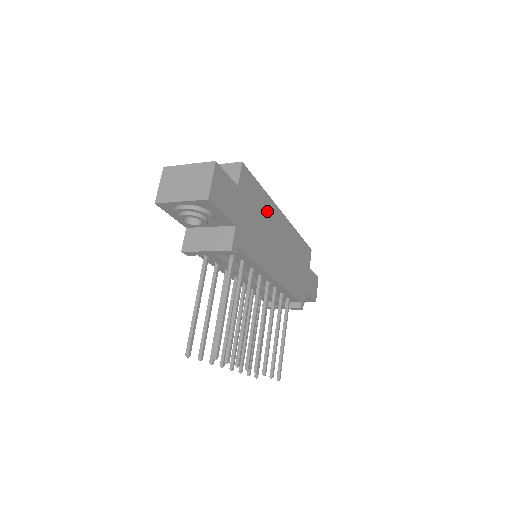
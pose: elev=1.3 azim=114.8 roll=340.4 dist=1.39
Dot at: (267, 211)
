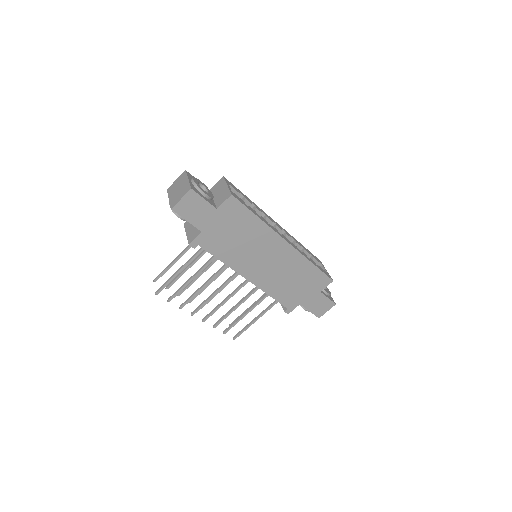
Dot at: (258, 234)
